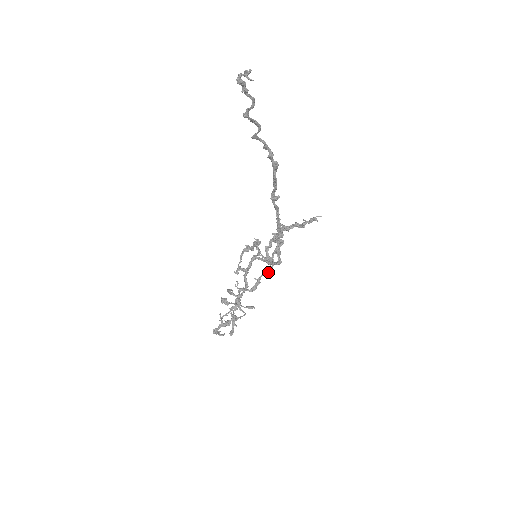
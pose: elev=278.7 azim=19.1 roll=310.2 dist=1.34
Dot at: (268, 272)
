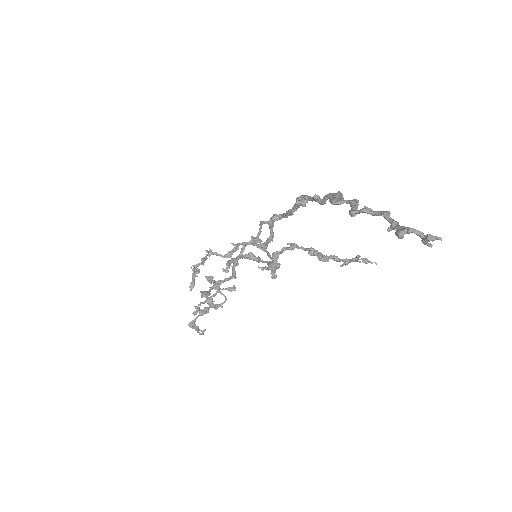
Dot at: occluded
